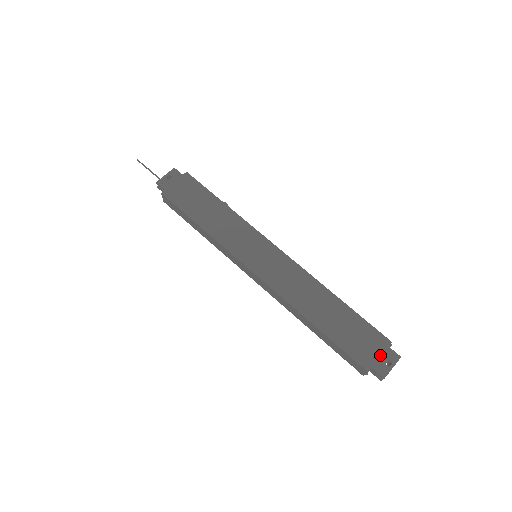
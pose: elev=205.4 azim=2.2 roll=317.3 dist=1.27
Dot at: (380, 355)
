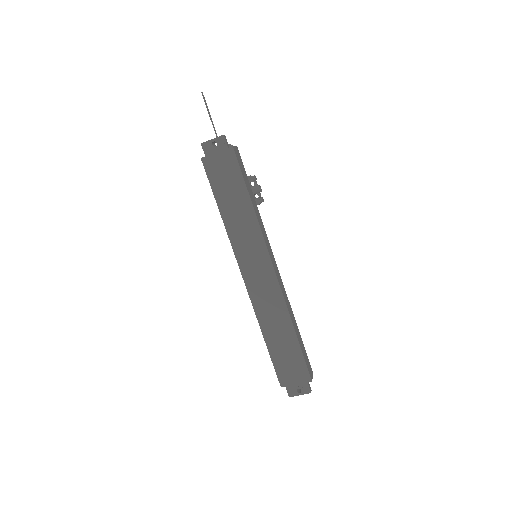
Dot at: (297, 383)
